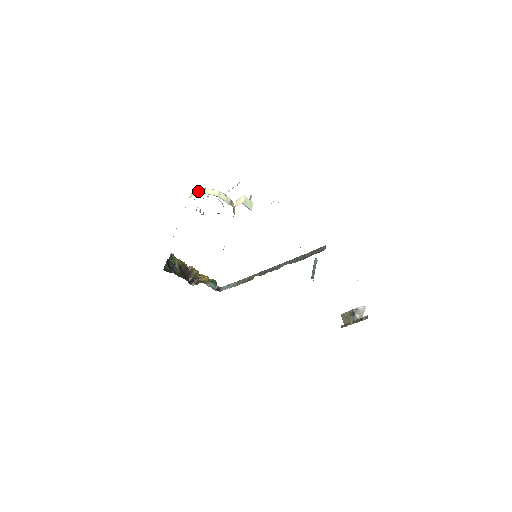
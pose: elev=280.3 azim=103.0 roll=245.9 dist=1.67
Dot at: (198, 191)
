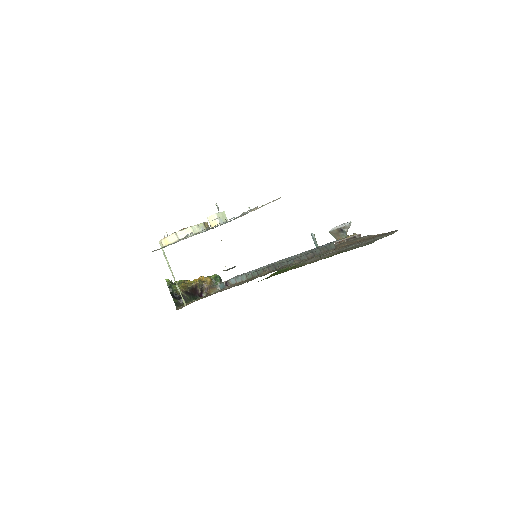
Dot at: (170, 239)
